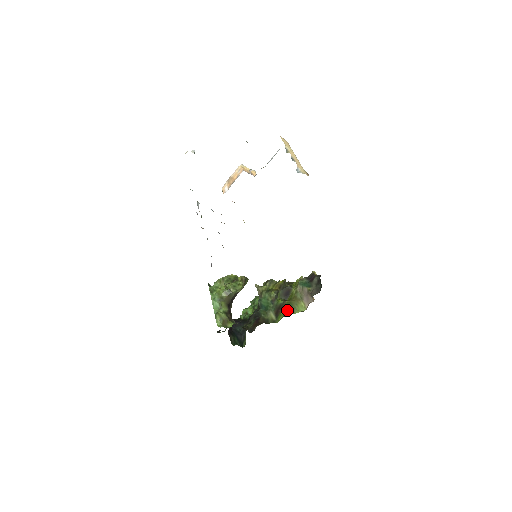
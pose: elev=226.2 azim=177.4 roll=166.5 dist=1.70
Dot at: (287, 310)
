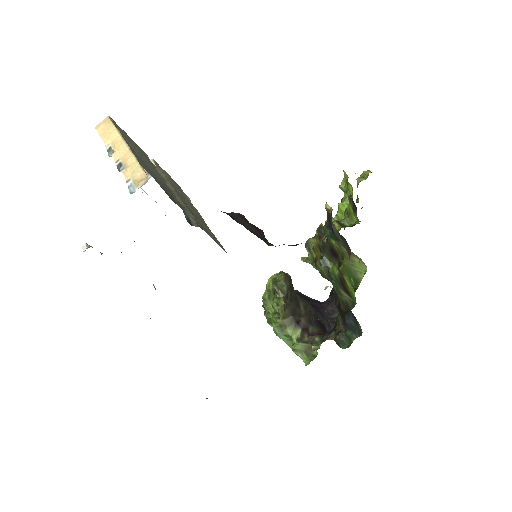
Dot at: (350, 282)
